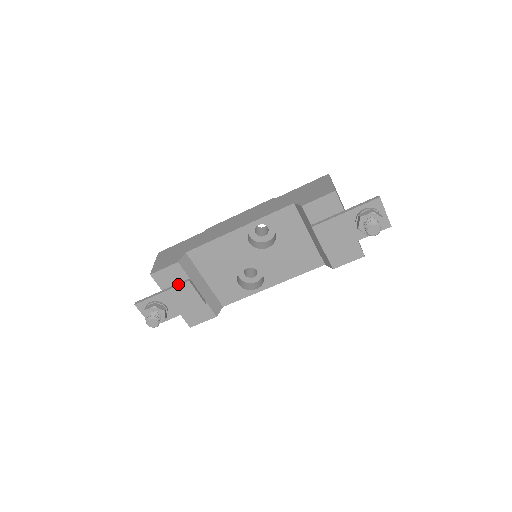
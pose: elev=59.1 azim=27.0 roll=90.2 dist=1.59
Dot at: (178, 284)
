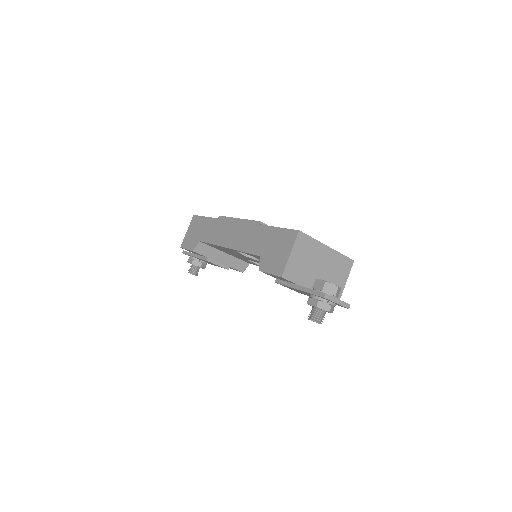
Dot at: (202, 258)
